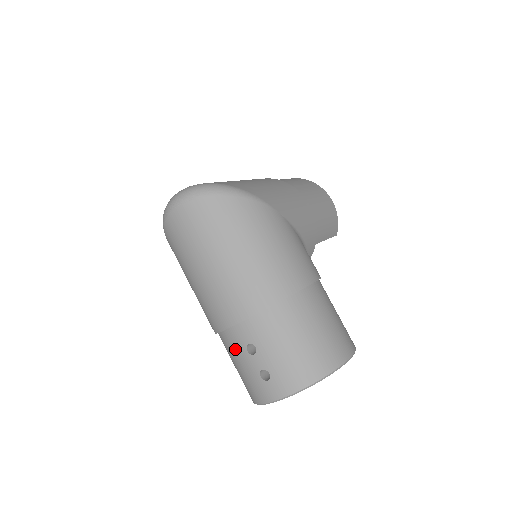
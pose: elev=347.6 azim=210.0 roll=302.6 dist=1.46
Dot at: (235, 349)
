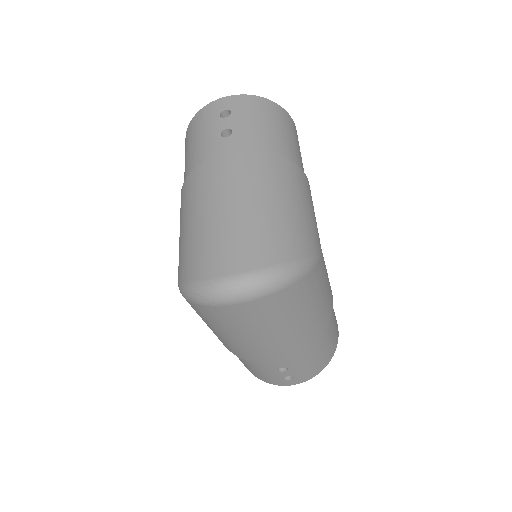
Dot at: (261, 368)
